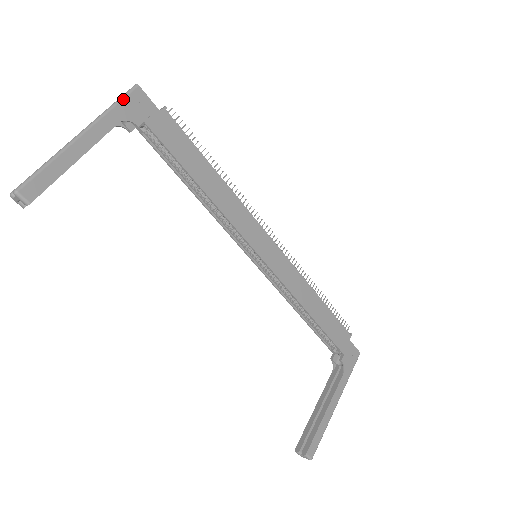
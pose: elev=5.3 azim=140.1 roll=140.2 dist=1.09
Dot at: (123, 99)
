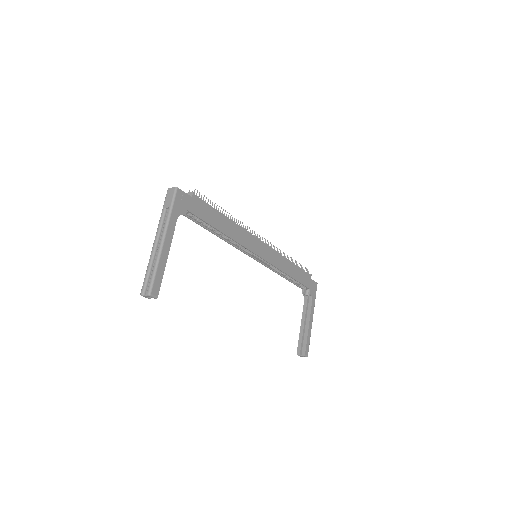
Dot at: (174, 203)
